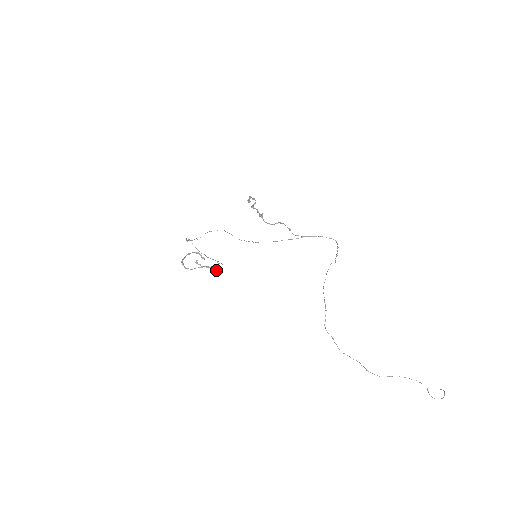
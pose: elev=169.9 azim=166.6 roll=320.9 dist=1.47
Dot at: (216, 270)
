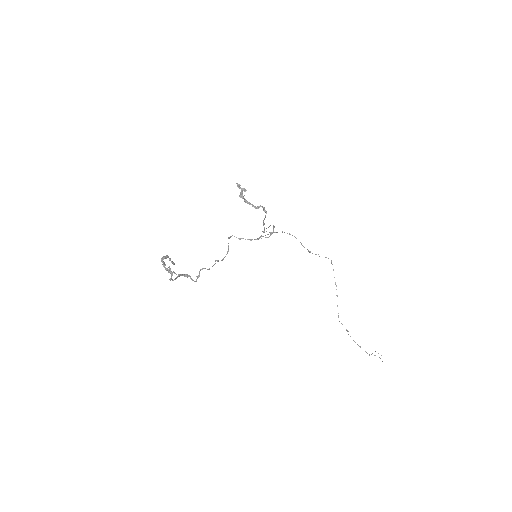
Dot at: (191, 278)
